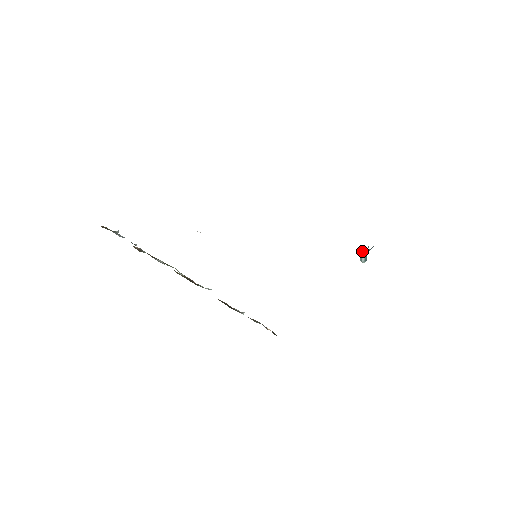
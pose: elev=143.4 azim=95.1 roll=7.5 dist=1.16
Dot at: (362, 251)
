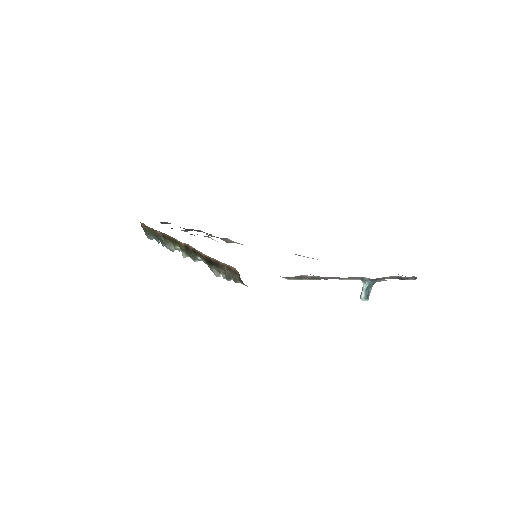
Dot at: (363, 284)
